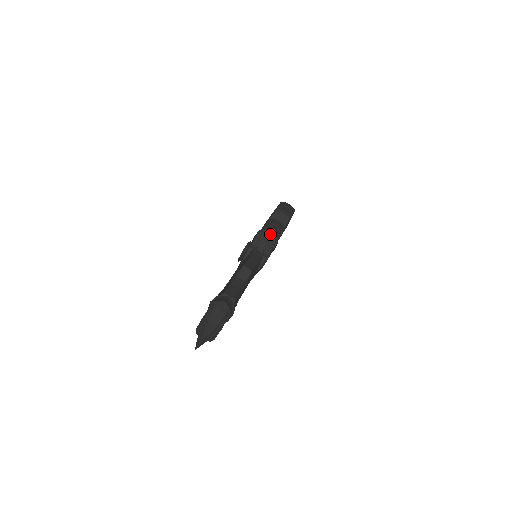
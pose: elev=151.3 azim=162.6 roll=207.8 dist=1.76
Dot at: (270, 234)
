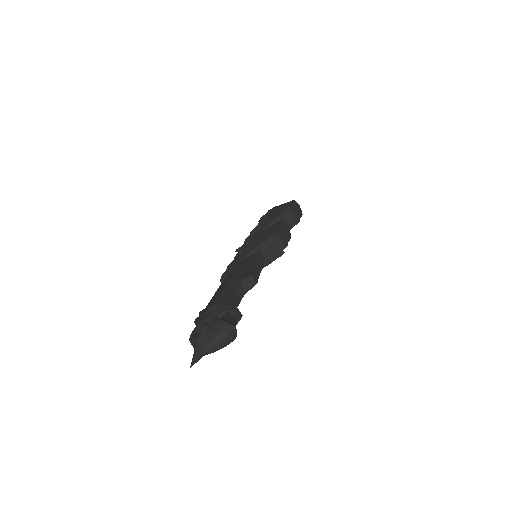
Dot at: (280, 242)
